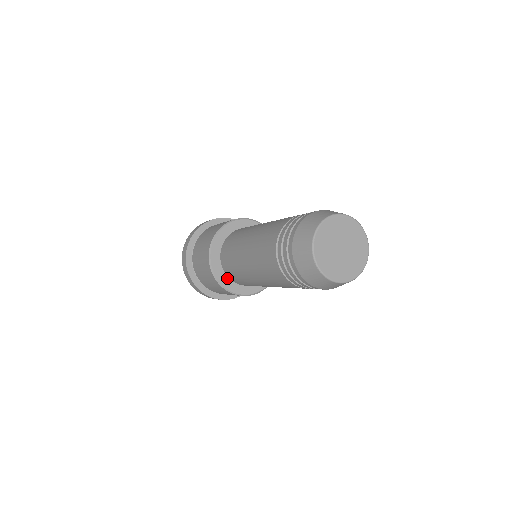
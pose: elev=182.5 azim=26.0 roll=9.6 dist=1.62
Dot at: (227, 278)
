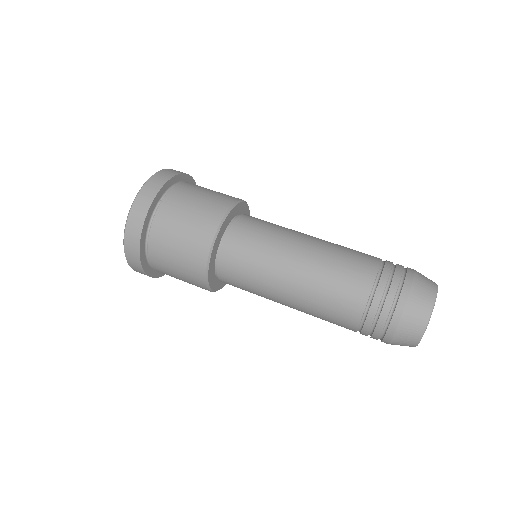
Dot at: occluded
